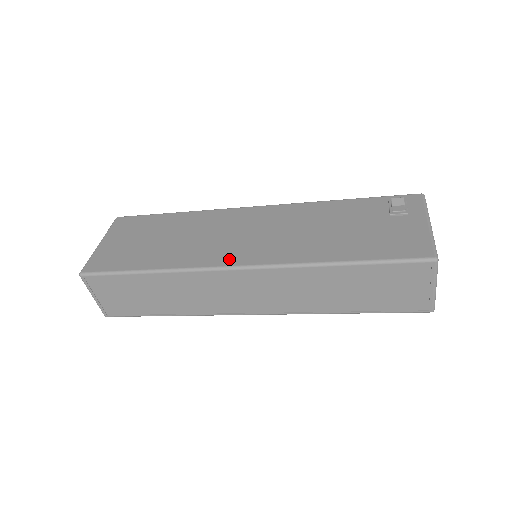
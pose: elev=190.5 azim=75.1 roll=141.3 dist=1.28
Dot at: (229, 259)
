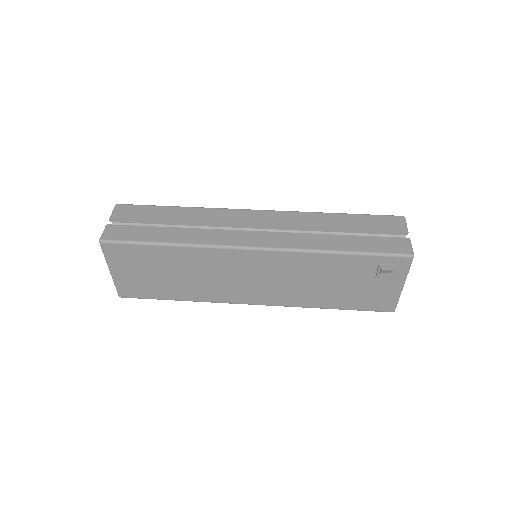
Dot at: (244, 299)
